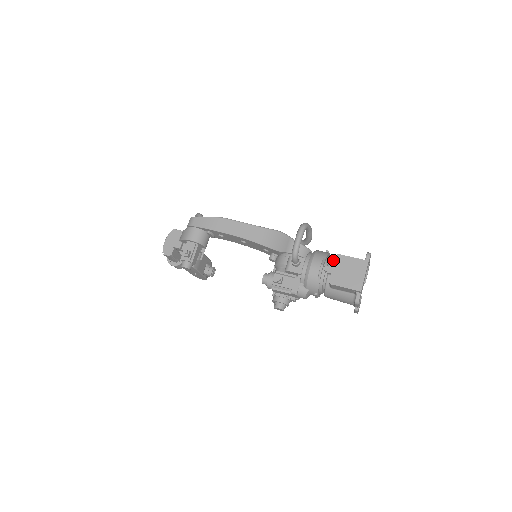
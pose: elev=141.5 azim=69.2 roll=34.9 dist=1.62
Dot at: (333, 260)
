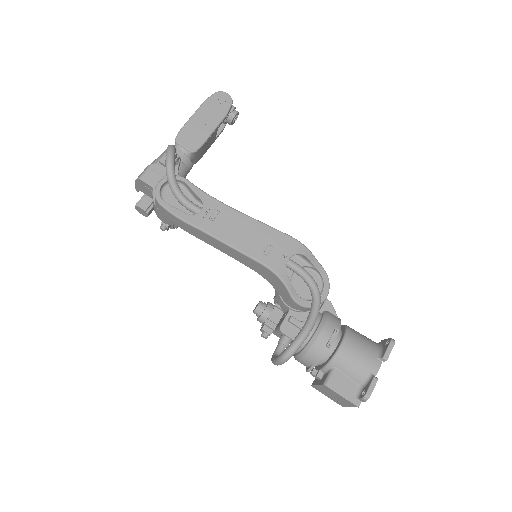
Dot at: (326, 367)
